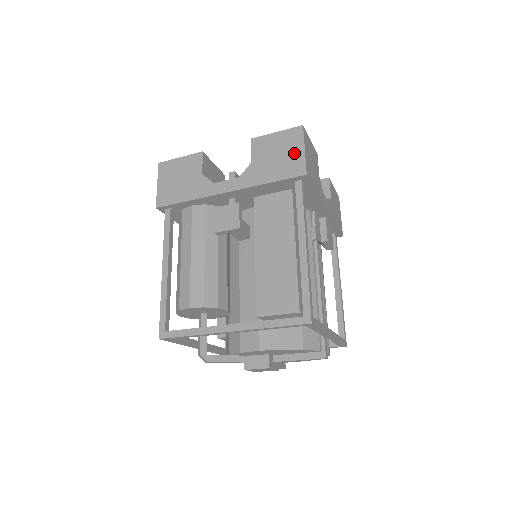
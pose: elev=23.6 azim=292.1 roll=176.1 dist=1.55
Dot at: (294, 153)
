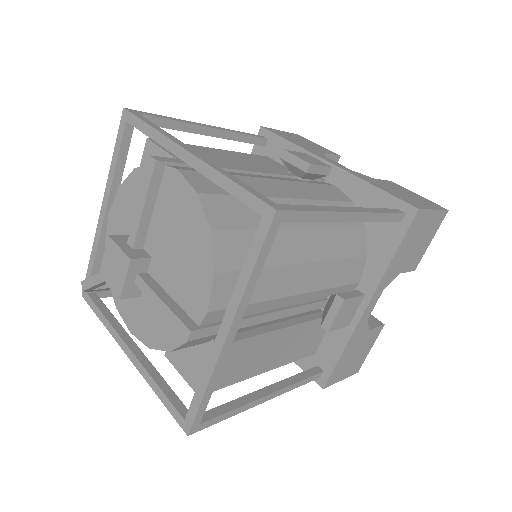
Dot at: occluded
